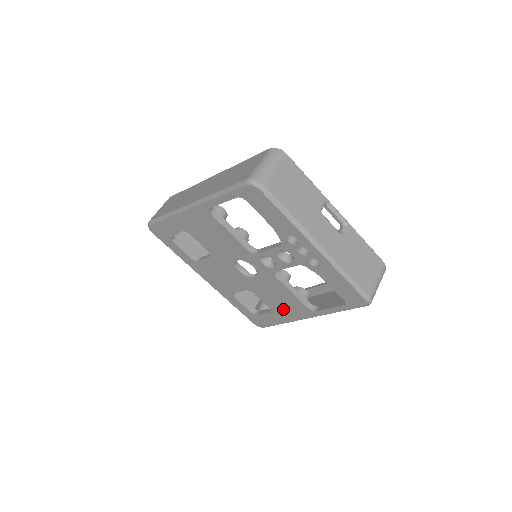
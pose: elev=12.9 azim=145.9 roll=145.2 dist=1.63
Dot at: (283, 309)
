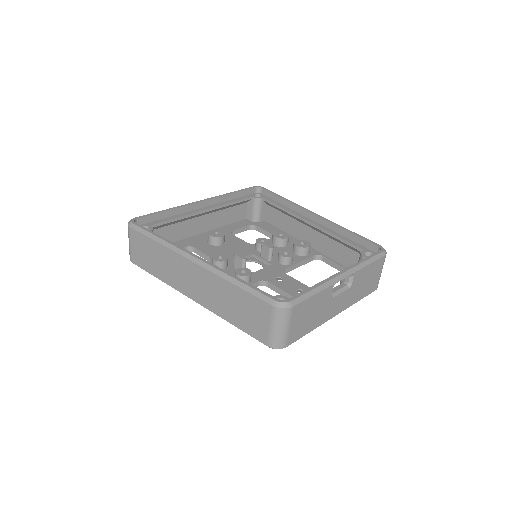
Dot at: occluded
